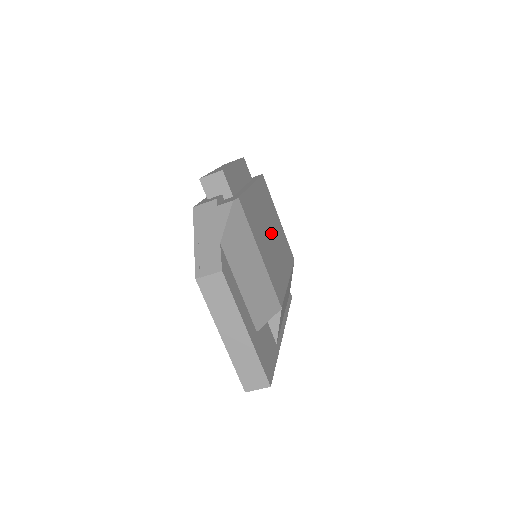
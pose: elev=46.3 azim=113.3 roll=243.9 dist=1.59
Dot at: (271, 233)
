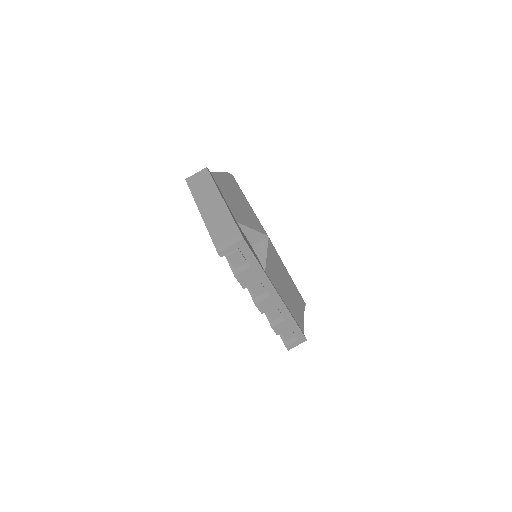
Dot at: occluded
